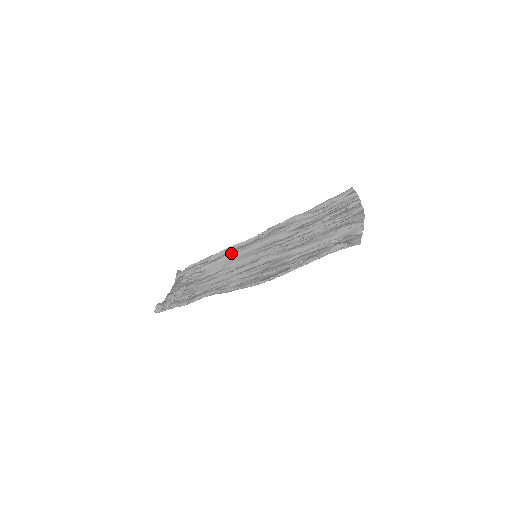
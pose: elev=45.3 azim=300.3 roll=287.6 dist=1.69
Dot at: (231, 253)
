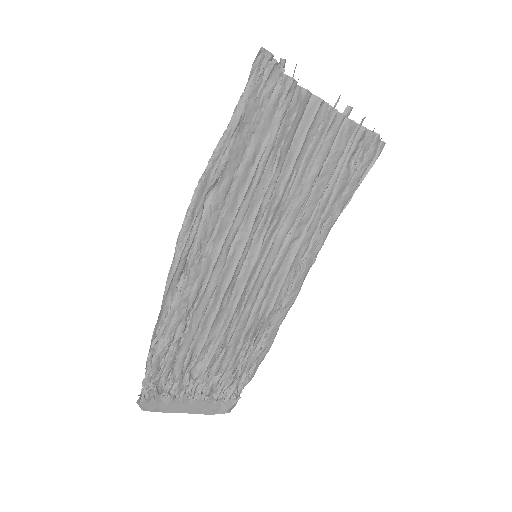
Dot at: (267, 314)
